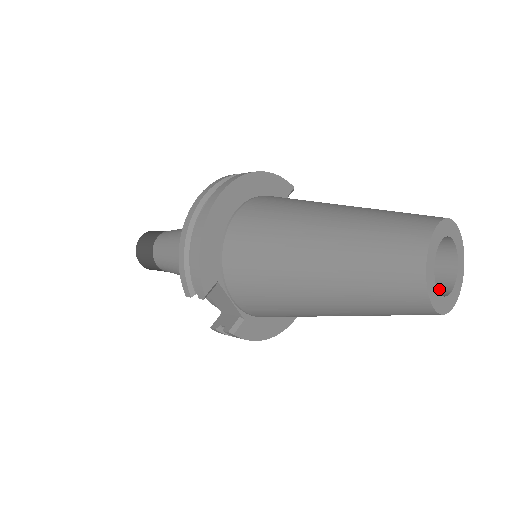
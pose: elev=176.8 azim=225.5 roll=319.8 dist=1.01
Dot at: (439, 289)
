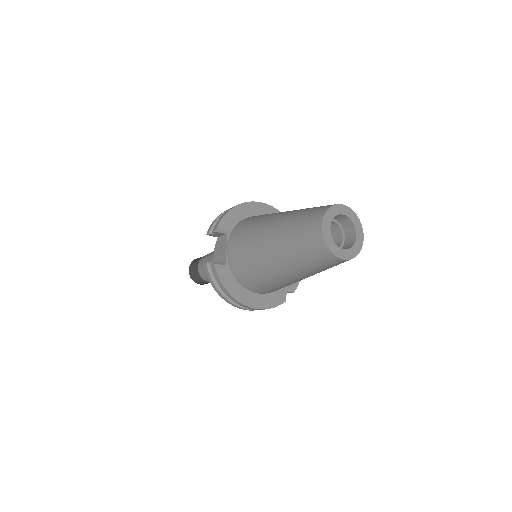
Dot at: occluded
